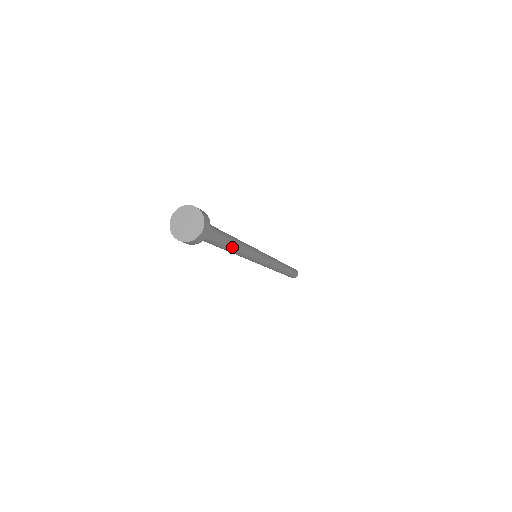
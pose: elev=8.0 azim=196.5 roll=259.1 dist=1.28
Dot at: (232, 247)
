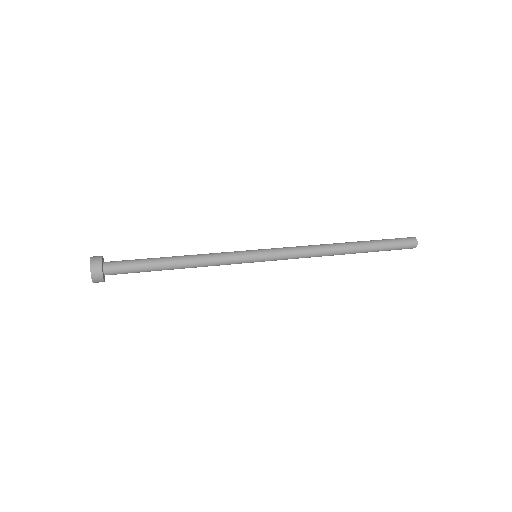
Dot at: (174, 267)
